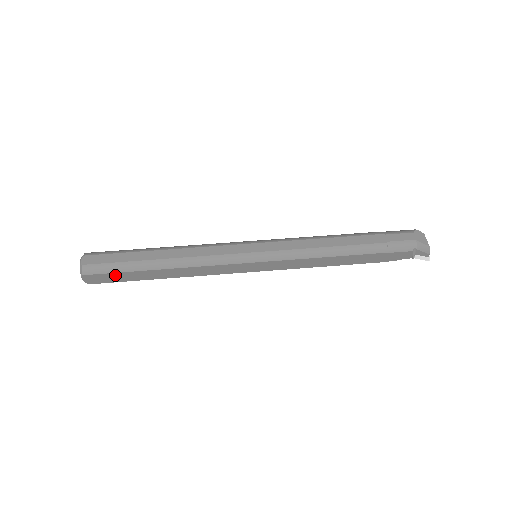
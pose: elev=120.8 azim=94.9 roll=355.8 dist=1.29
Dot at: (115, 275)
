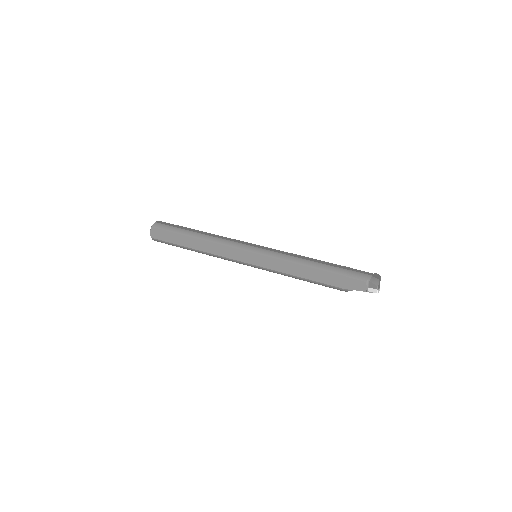
Dot at: (168, 234)
